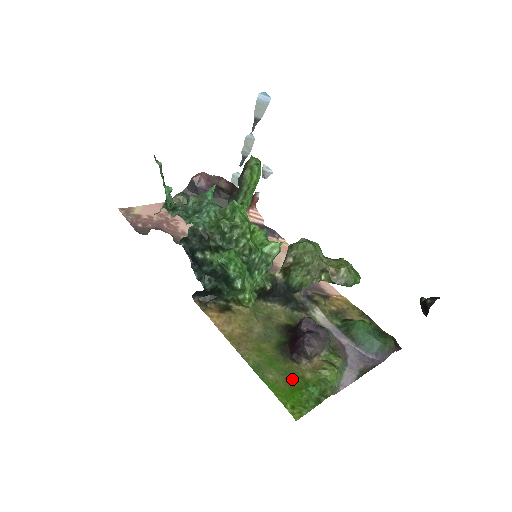
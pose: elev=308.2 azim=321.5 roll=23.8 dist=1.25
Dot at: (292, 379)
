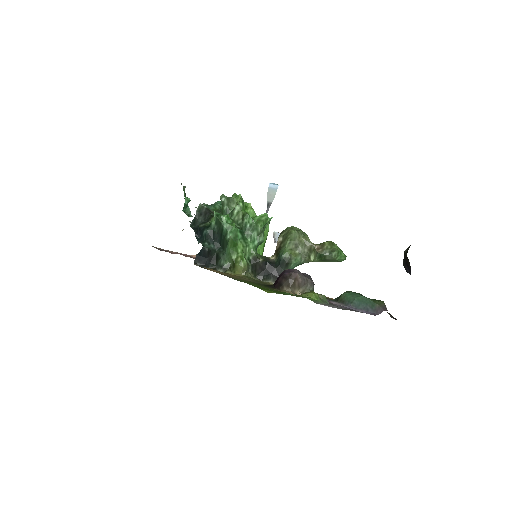
Dot at: (270, 289)
